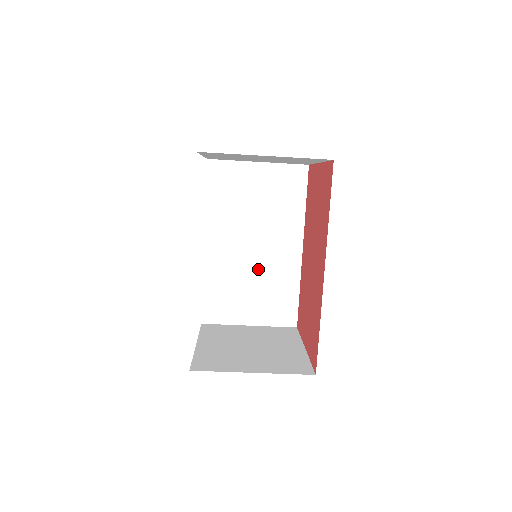
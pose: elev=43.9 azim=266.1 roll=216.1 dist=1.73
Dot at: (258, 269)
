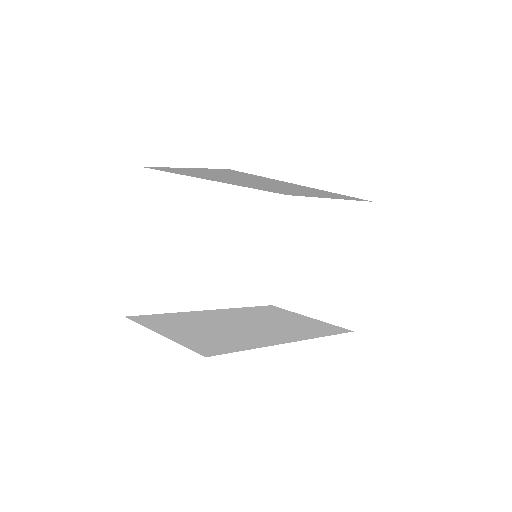
Dot at: occluded
